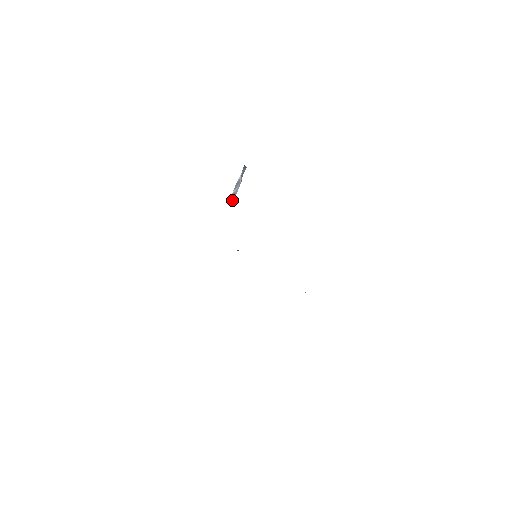
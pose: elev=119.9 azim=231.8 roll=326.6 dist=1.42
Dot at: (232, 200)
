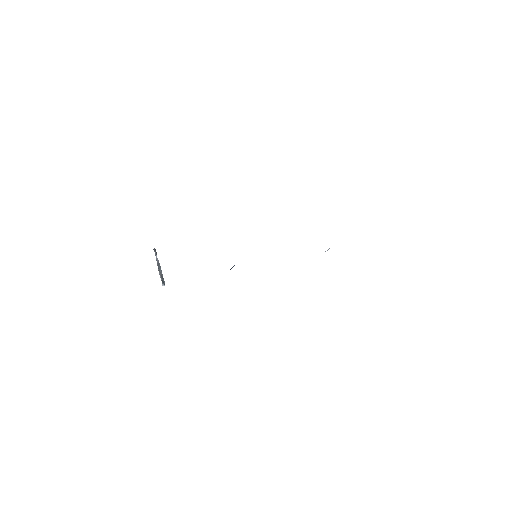
Dot at: (163, 283)
